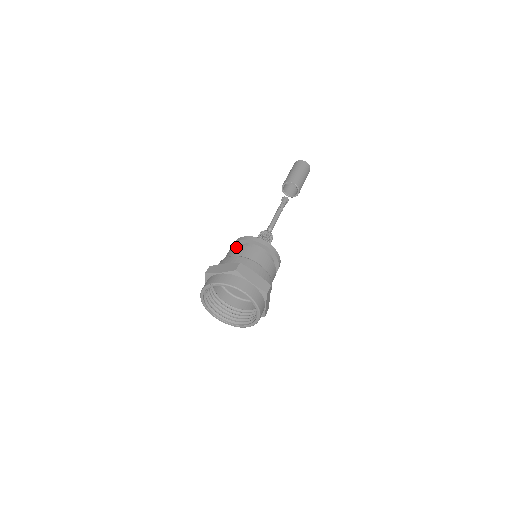
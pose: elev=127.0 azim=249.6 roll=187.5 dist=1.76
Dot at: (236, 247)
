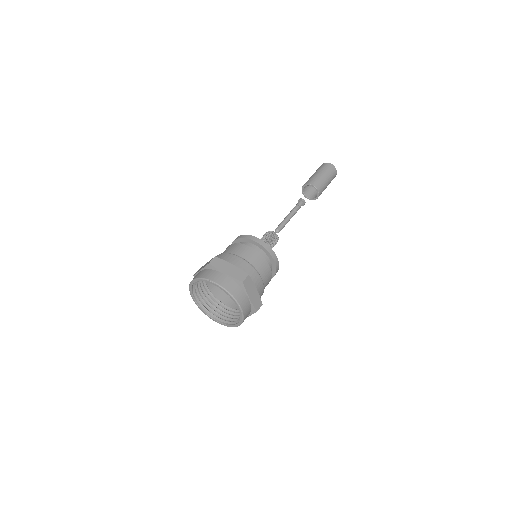
Dot at: (247, 247)
